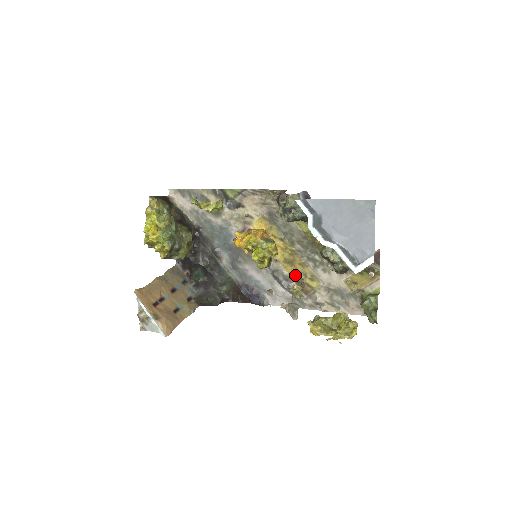
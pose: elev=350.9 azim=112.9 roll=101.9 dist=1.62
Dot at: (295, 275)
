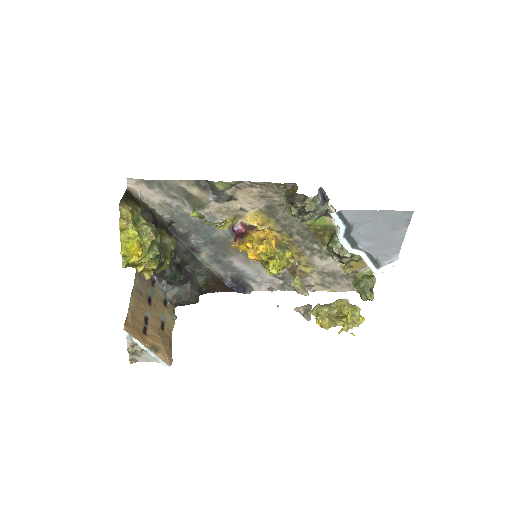
Dot at: occluded
